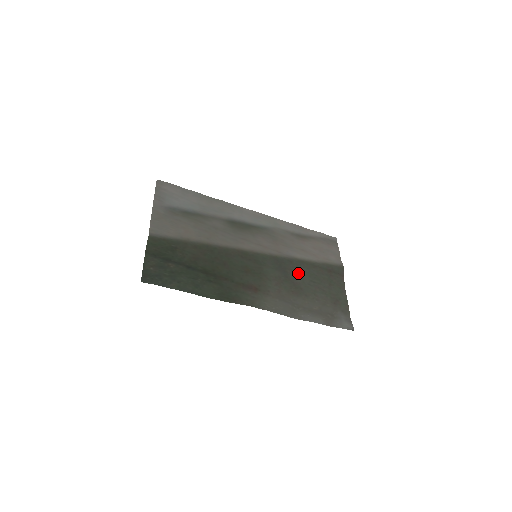
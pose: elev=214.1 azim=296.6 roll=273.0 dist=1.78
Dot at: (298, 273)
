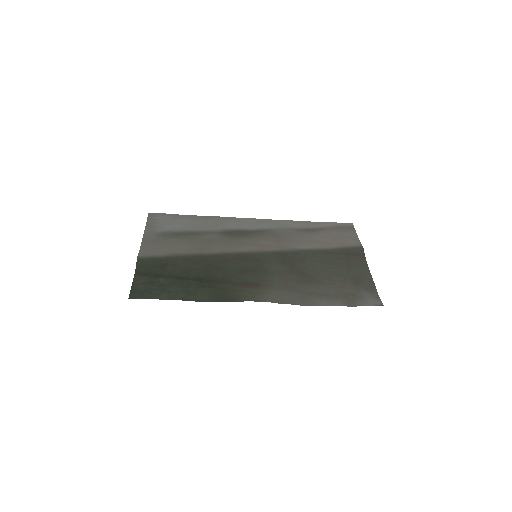
Dot at: (307, 263)
